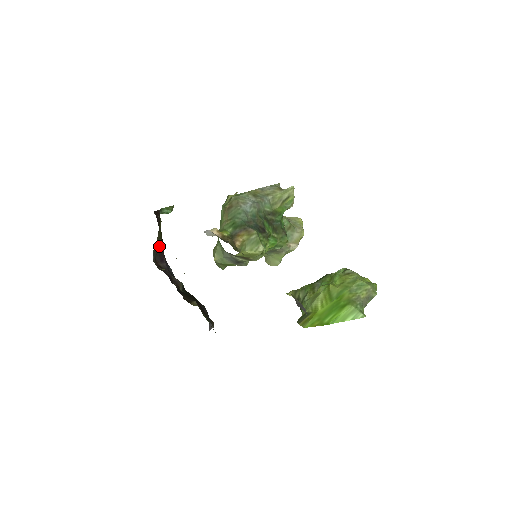
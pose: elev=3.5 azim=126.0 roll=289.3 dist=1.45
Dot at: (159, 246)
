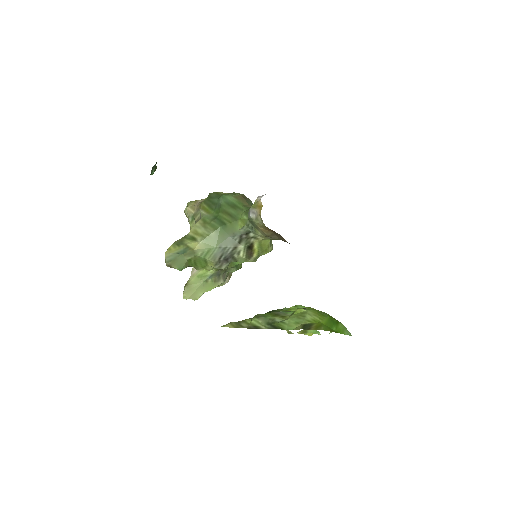
Dot at: occluded
